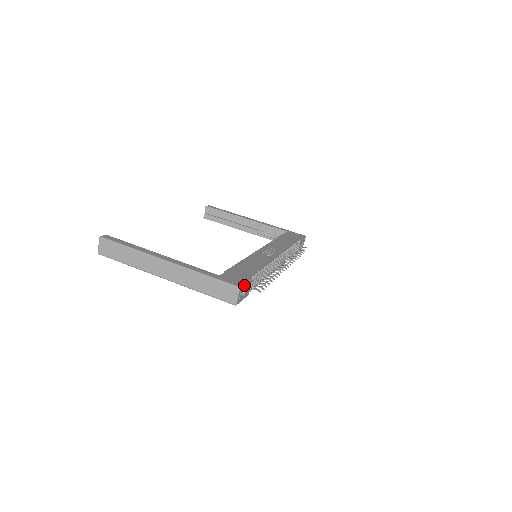
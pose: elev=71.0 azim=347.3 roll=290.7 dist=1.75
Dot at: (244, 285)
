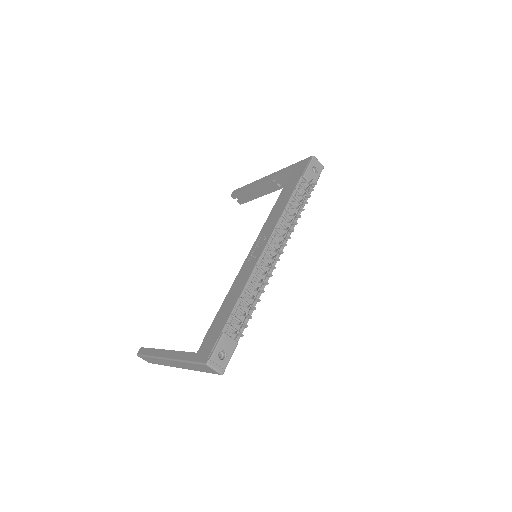
Dot at: (213, 354)
